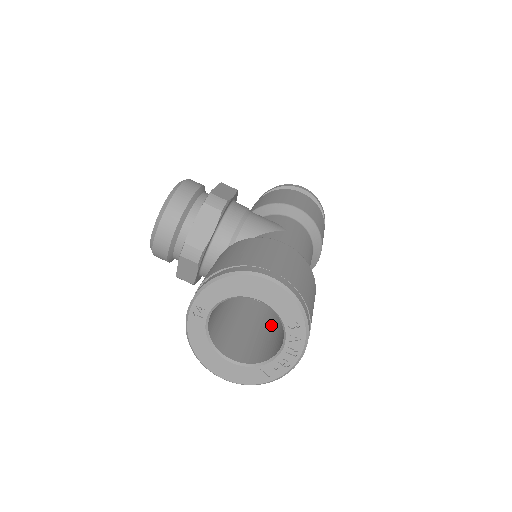
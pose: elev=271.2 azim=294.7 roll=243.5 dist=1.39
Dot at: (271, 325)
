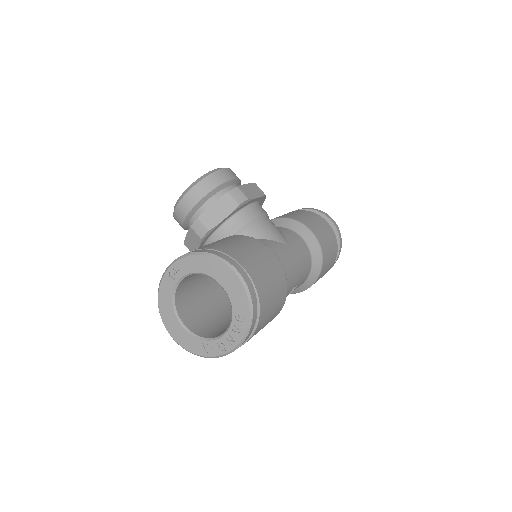
Dot at: occluded
